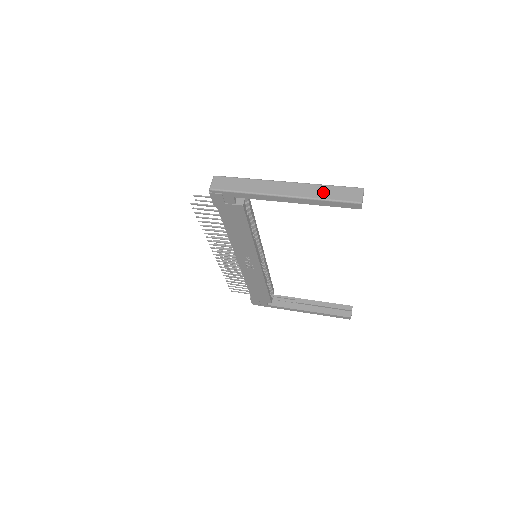
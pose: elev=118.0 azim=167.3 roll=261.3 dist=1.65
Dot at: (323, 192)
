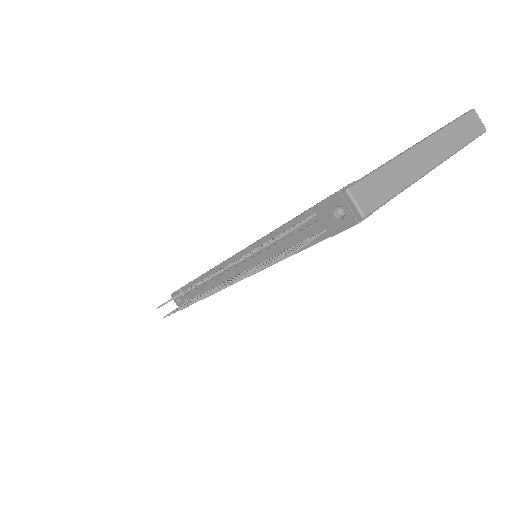
Dot at: (457, 136)
